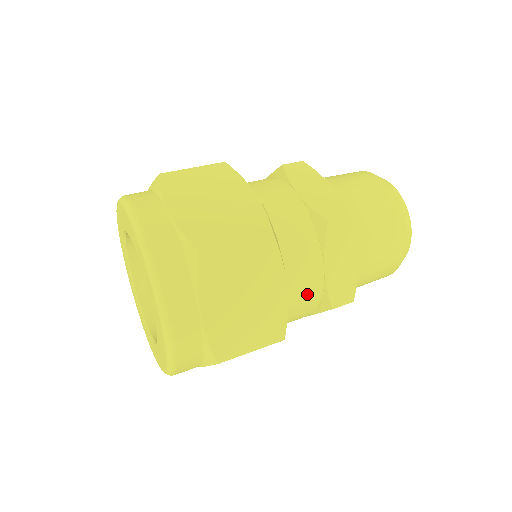
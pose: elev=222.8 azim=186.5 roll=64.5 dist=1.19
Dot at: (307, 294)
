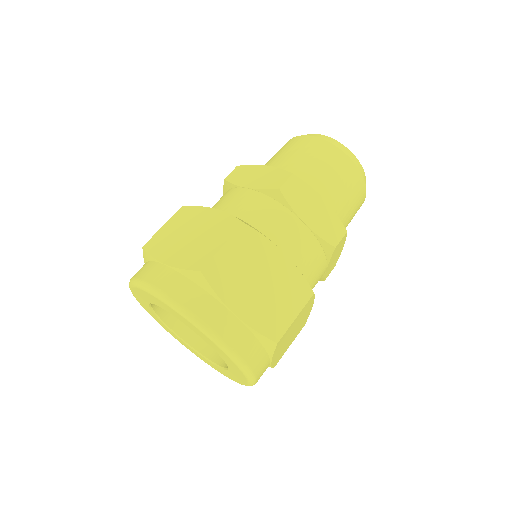
Dot at: occluded
